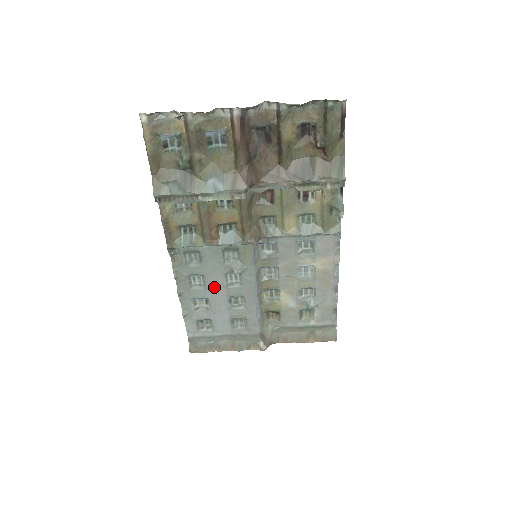
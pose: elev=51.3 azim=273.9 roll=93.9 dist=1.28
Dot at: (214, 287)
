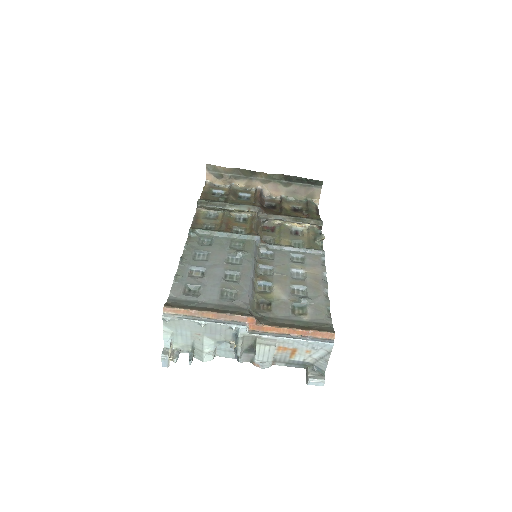
Dot at: (215, 262)
